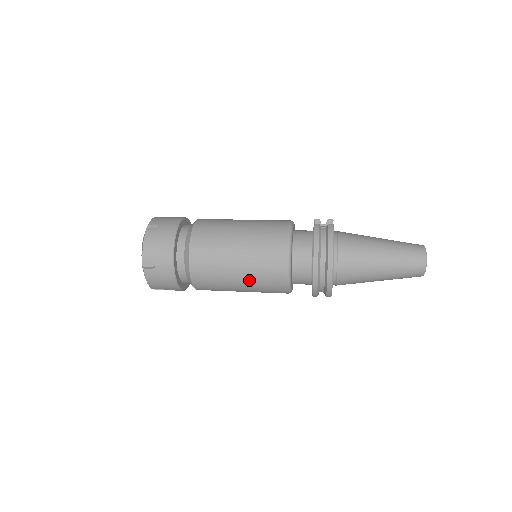
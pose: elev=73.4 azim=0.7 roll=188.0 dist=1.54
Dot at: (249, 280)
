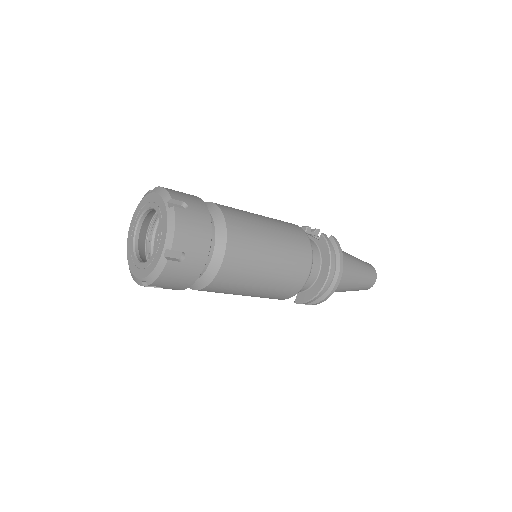
Dot at: (270, 285)
